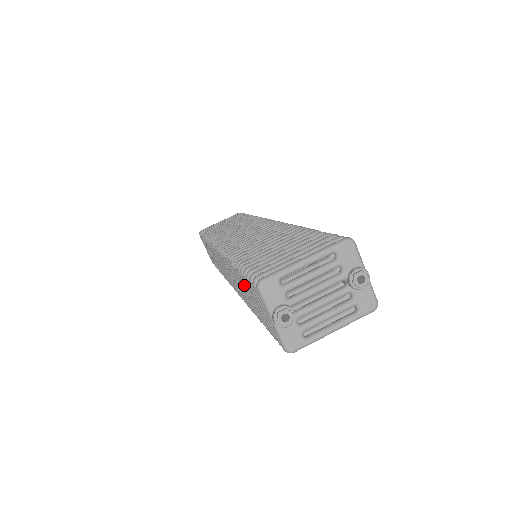
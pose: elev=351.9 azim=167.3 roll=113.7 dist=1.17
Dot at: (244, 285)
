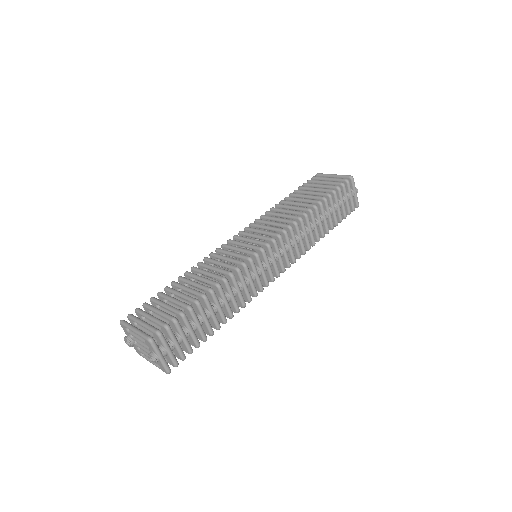
Dot at: occluded
